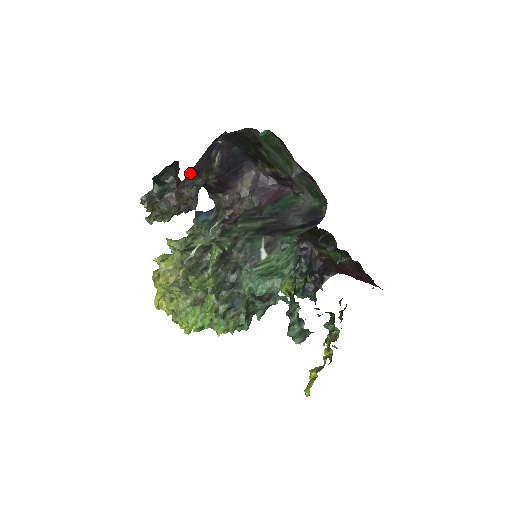
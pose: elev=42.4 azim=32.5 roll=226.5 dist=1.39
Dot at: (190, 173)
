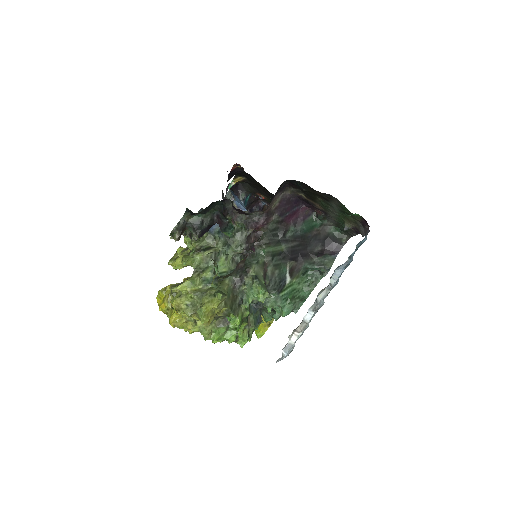
Dot at: occluded
